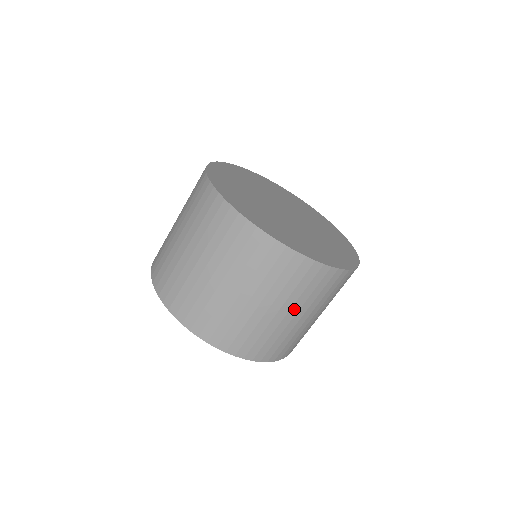
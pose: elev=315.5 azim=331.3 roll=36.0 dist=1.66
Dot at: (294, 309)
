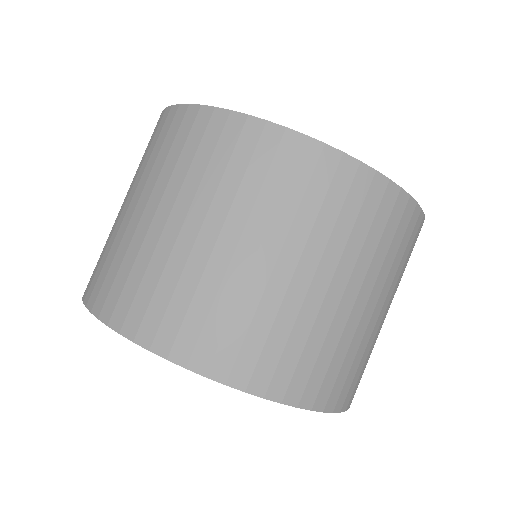
Dot at: (167, 201)
